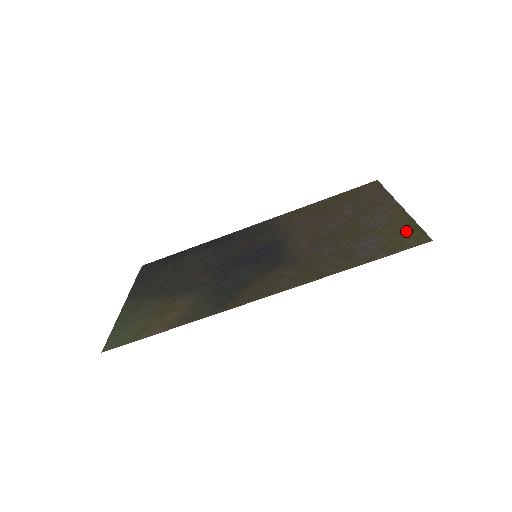
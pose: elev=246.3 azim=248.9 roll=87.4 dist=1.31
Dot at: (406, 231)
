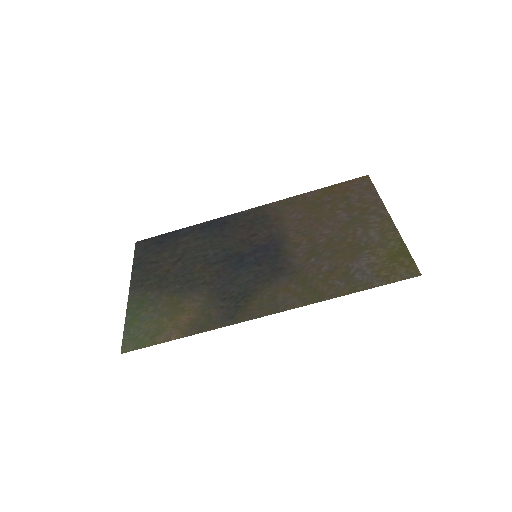
Dot at: (398, 257)
